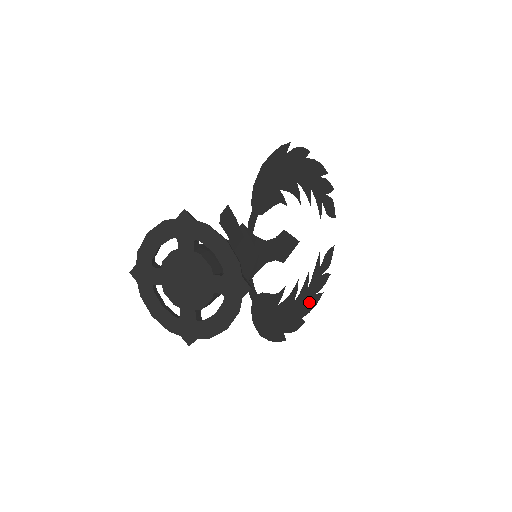
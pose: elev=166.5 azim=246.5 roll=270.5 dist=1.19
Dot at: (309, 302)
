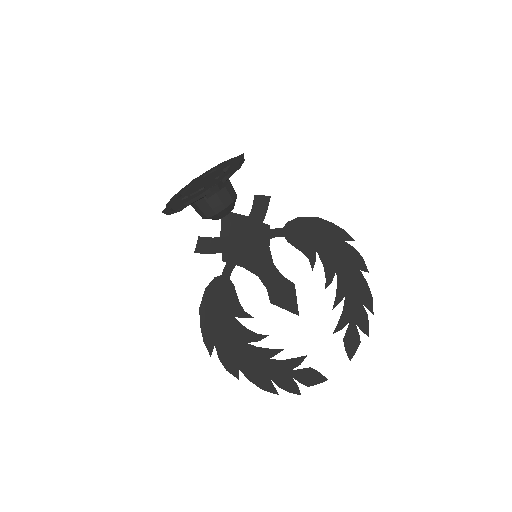
Dot at: (259, 373)
